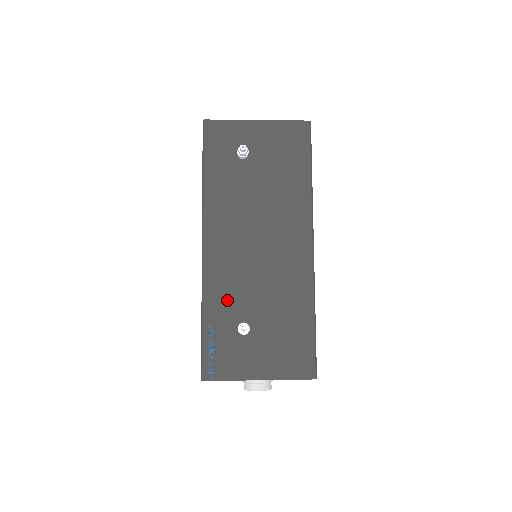
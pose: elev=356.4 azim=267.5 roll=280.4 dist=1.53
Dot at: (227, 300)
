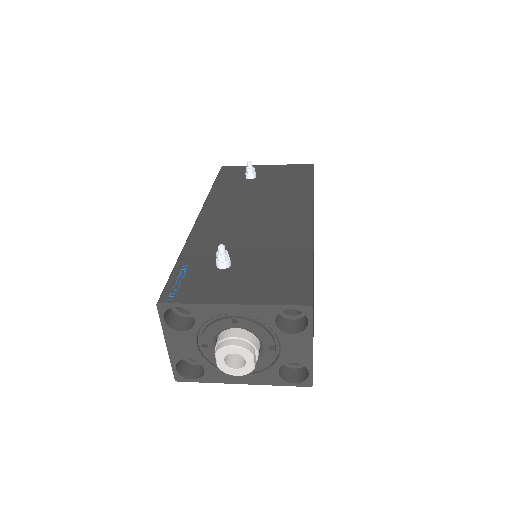
Dot at: (211, 247)
